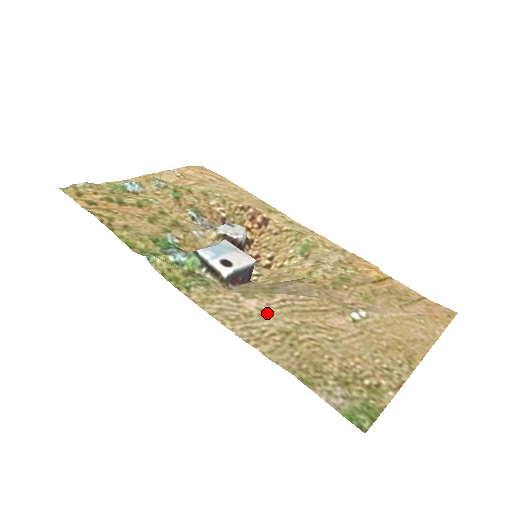
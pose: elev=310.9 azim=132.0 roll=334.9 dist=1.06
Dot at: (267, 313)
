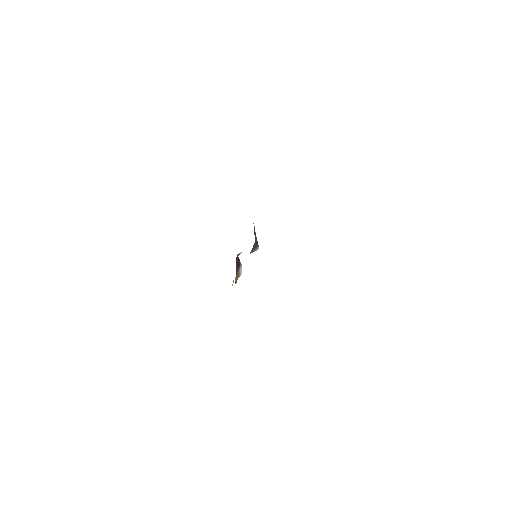
Dot at: occluded
